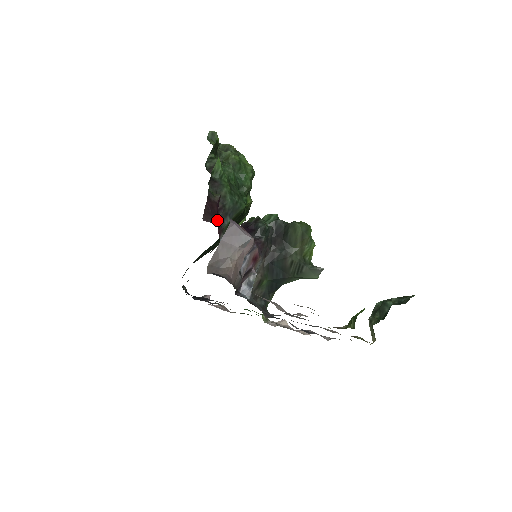
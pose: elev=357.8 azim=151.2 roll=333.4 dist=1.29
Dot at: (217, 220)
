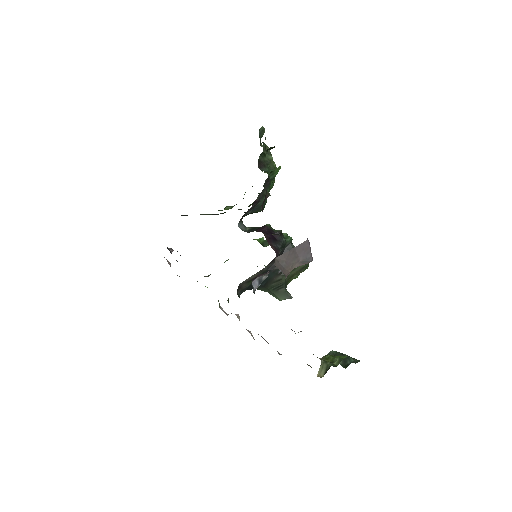
Dot at: occluded
